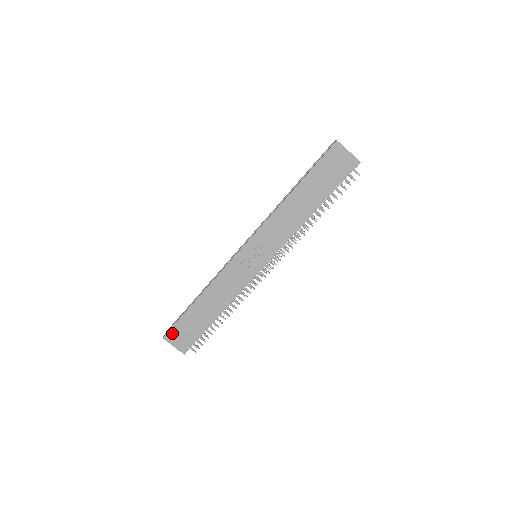
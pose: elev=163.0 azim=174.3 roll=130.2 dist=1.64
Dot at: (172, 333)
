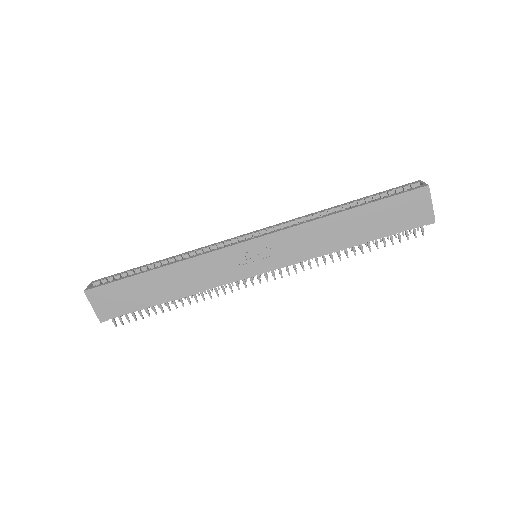
Dot at: (100, 291)
